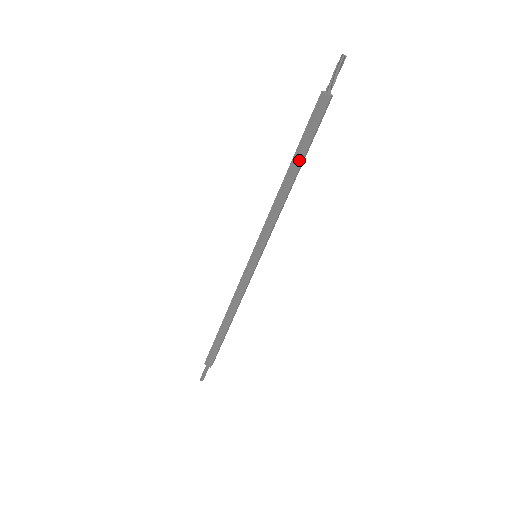
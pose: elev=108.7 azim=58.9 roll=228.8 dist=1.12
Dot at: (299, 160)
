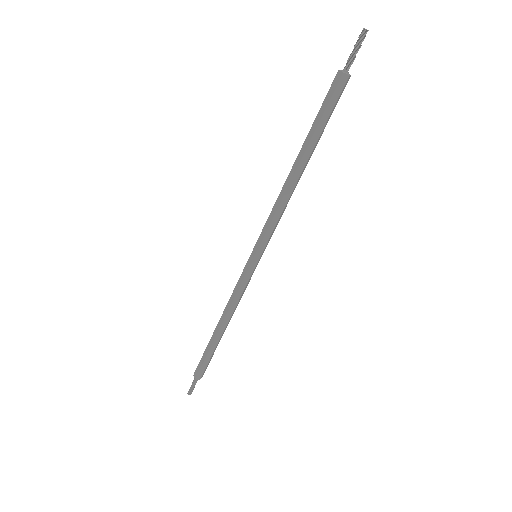
Dot at: (309, 148)
